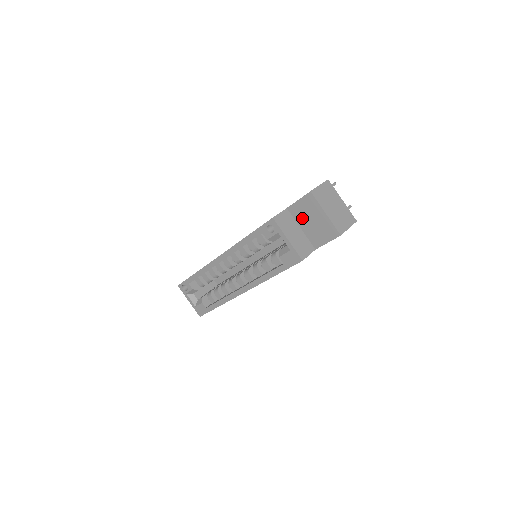
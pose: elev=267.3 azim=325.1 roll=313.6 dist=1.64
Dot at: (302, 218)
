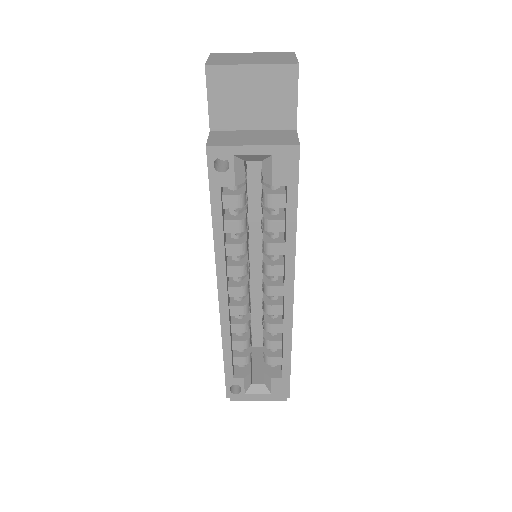
Dot at: (238, 115)
